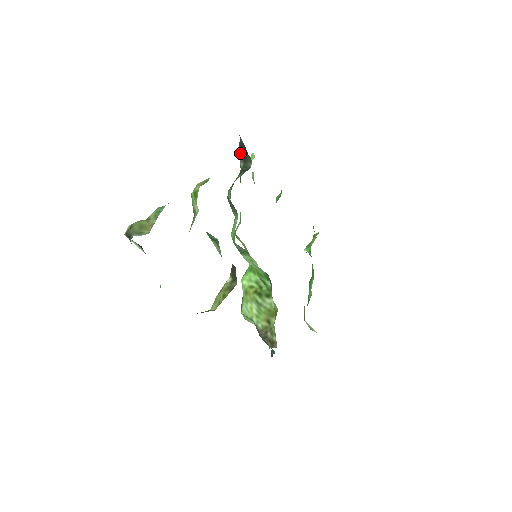
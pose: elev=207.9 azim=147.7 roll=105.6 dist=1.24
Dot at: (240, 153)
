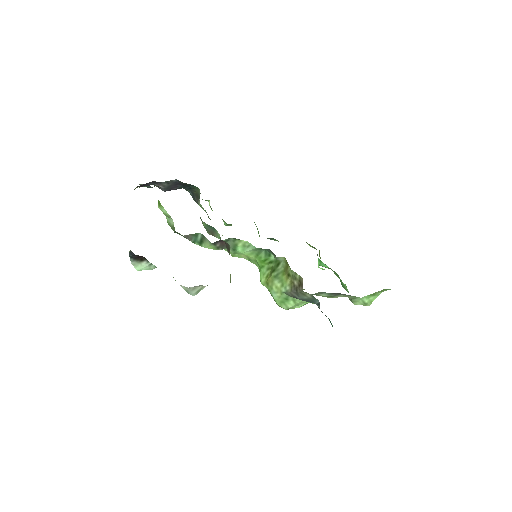
Dot at: (196, 201)
